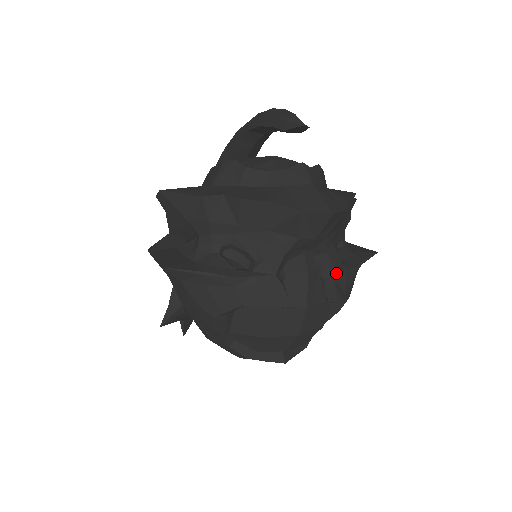
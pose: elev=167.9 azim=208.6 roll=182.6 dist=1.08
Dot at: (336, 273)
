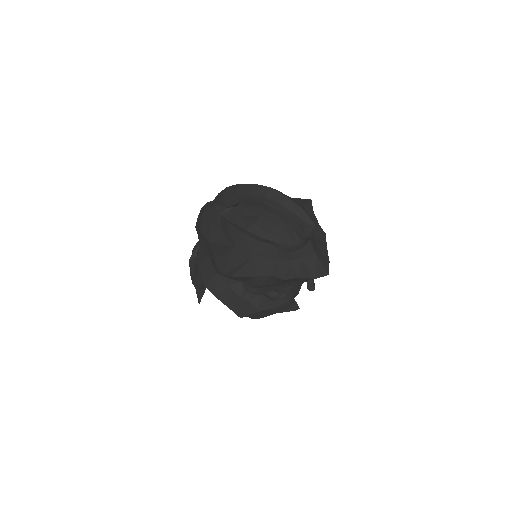
Dot at: occluded
